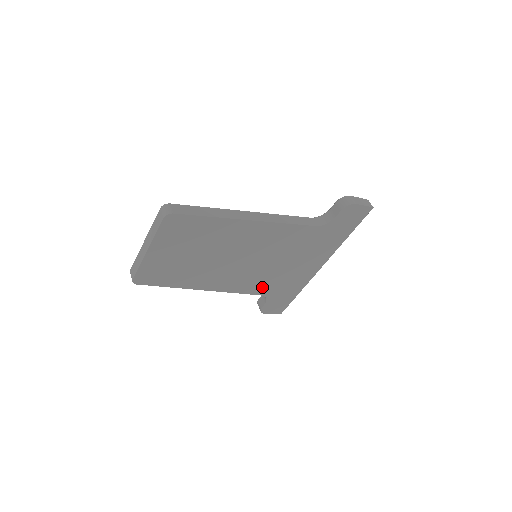
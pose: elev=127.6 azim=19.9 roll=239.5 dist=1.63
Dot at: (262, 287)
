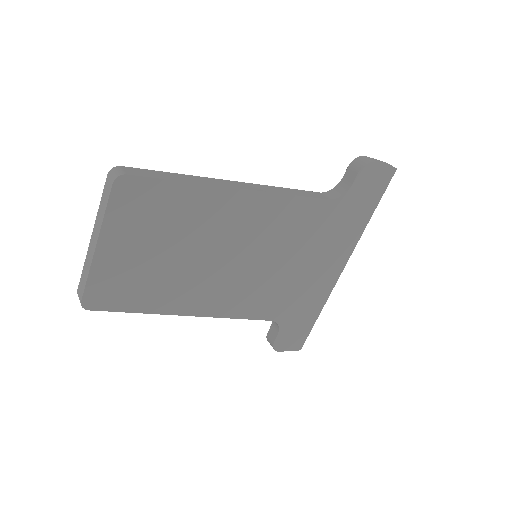
Dot at: (270, 306)
